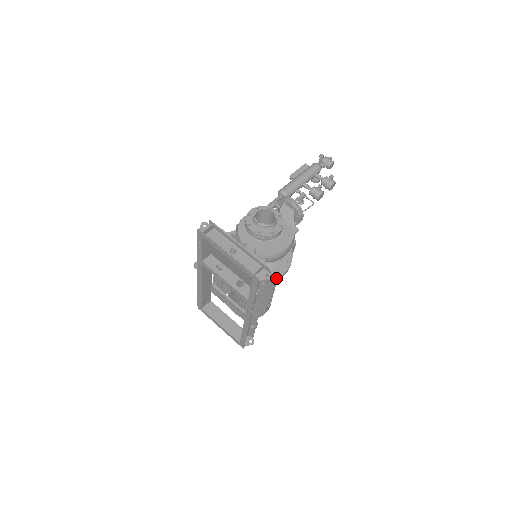
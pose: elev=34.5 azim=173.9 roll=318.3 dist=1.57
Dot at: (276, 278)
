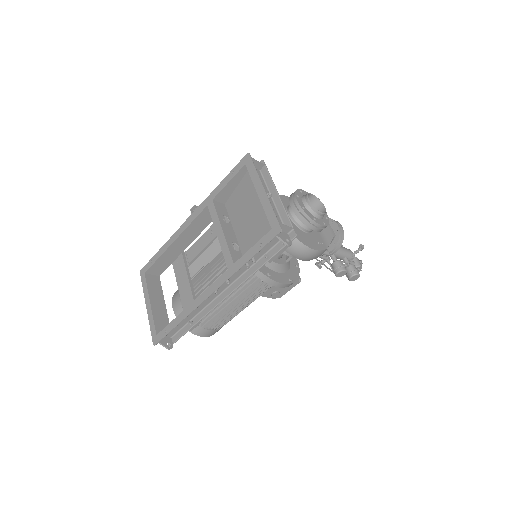
Dot at: (271, 278)
